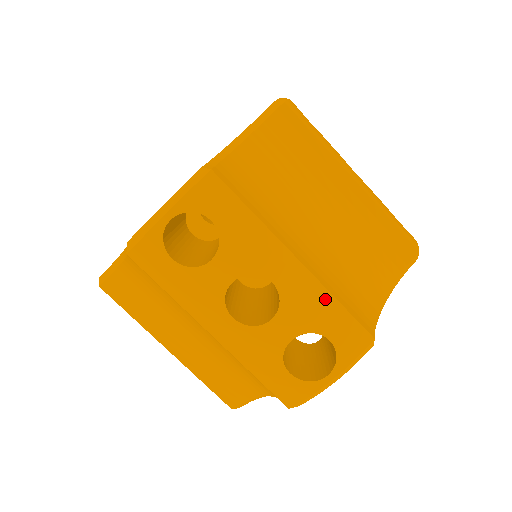
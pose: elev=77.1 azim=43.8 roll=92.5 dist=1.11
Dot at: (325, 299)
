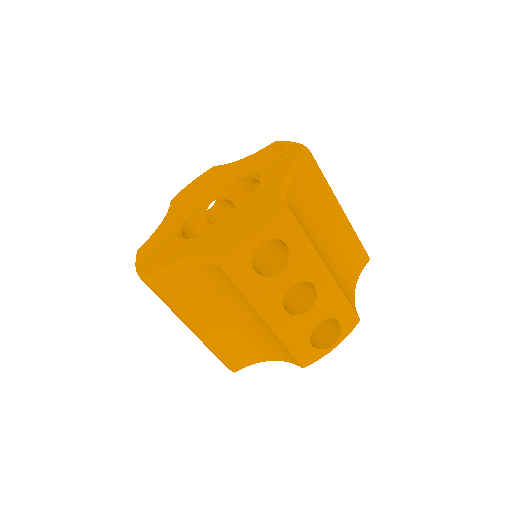
Dot at: (340, 296)
